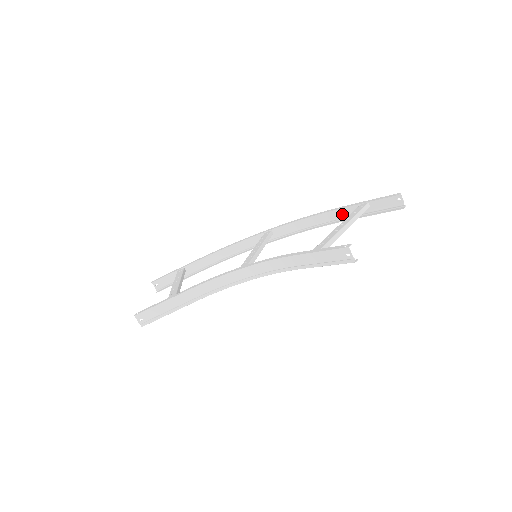
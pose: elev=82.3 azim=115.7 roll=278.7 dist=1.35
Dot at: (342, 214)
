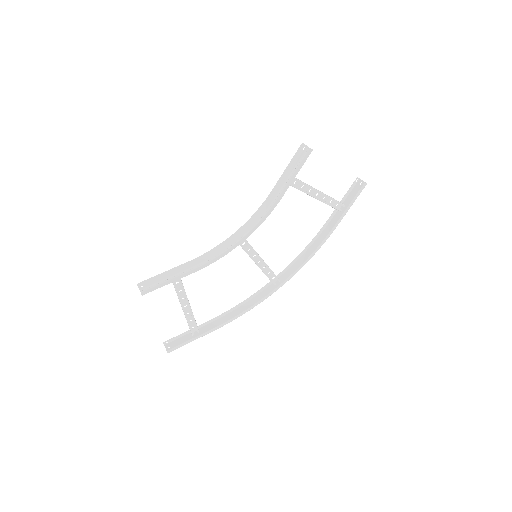
Dot at: (330, 230)
